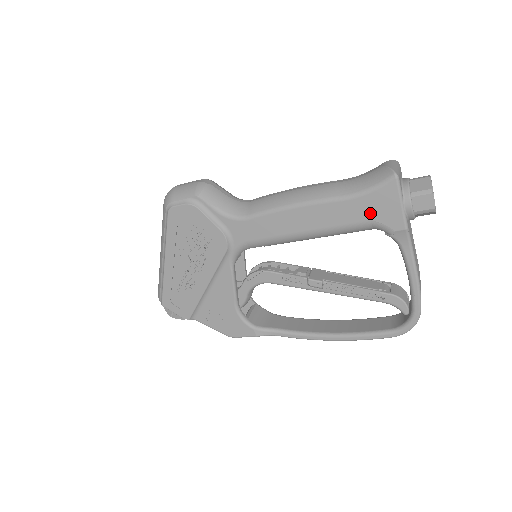
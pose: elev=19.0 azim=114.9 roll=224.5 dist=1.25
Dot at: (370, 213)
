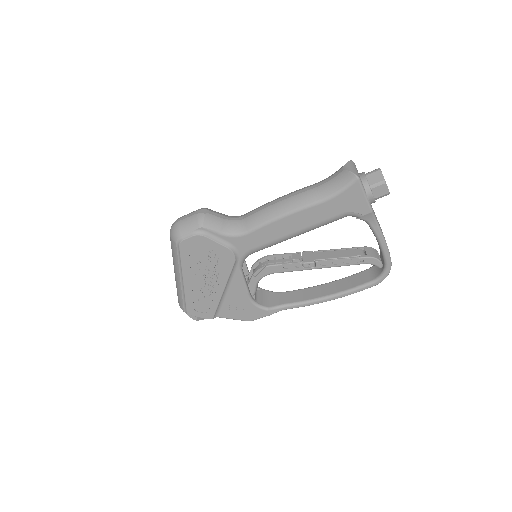
Dot at: (343, 207)
